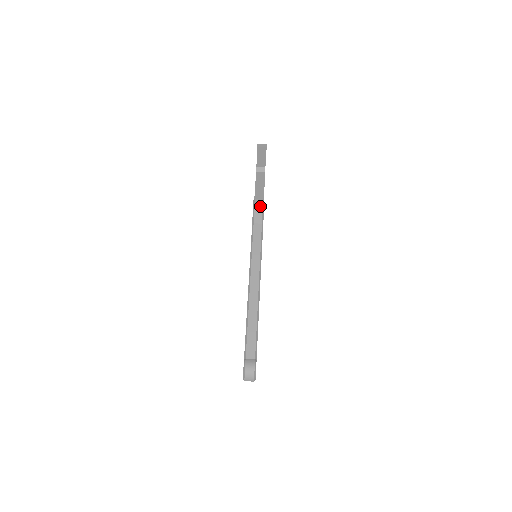
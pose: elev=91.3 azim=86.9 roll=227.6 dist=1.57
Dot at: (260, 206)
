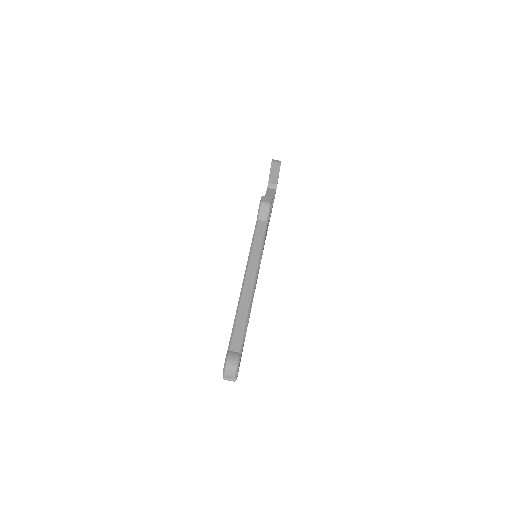
Dot at: (267, 202)
